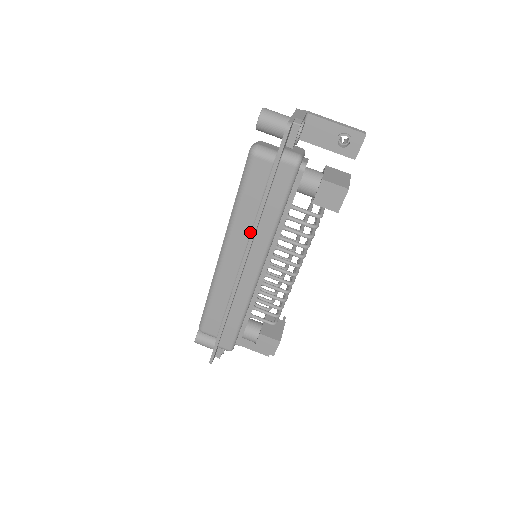
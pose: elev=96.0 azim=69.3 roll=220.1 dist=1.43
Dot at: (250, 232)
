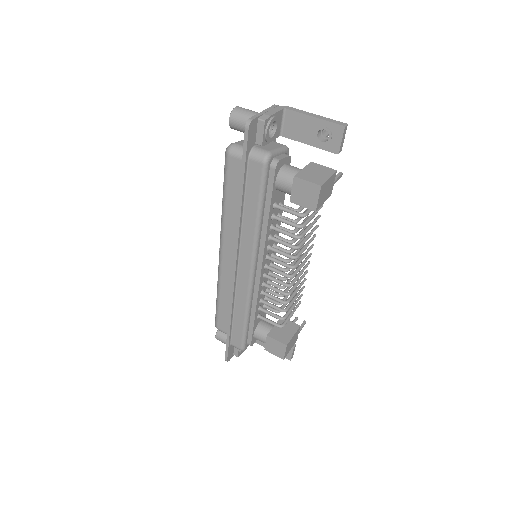
Dot at: occluded
